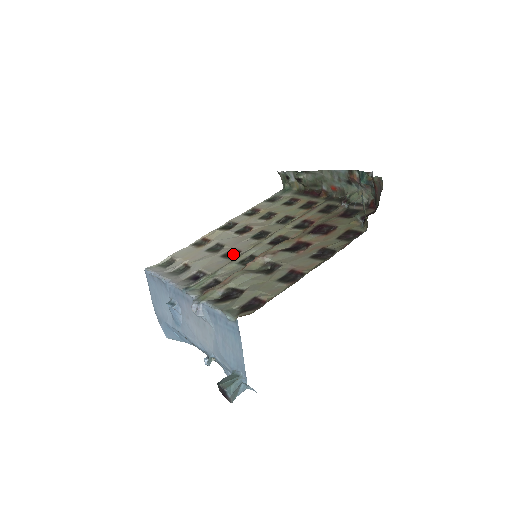
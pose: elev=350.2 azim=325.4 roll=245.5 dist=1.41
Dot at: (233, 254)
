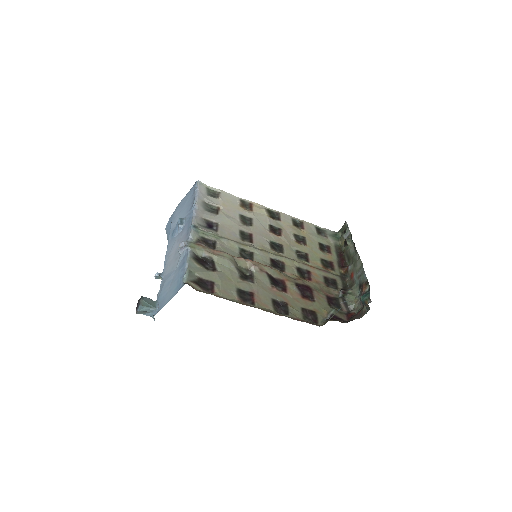
Dot at: (247, 238)
